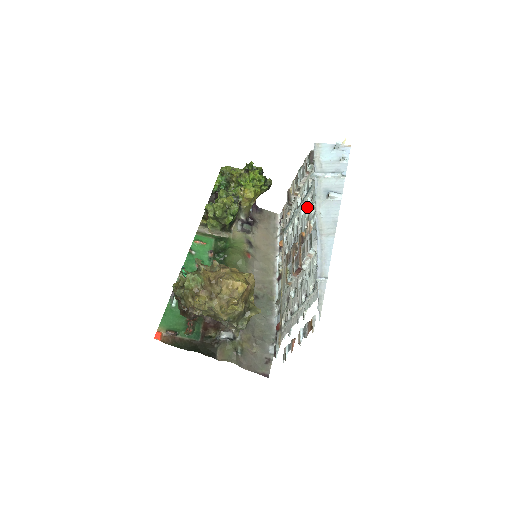
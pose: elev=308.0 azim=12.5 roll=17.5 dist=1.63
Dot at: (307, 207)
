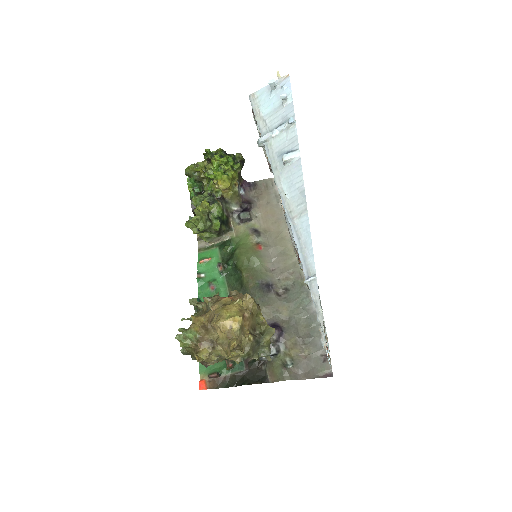
Dot at: occluded
